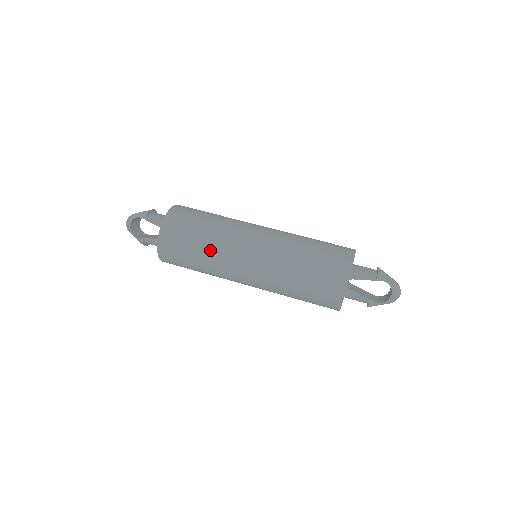
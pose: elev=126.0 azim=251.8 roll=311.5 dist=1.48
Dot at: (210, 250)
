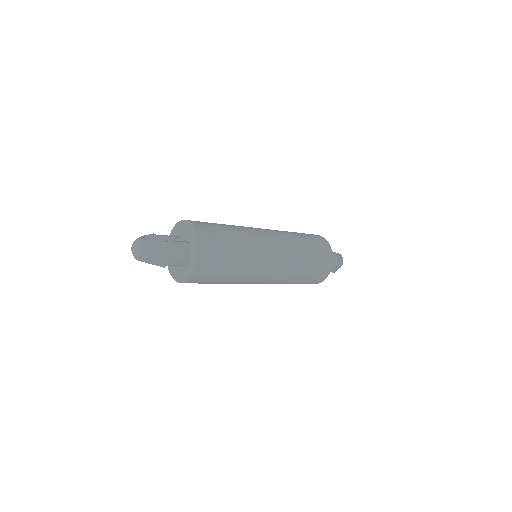
Dot at: (233, 225)
